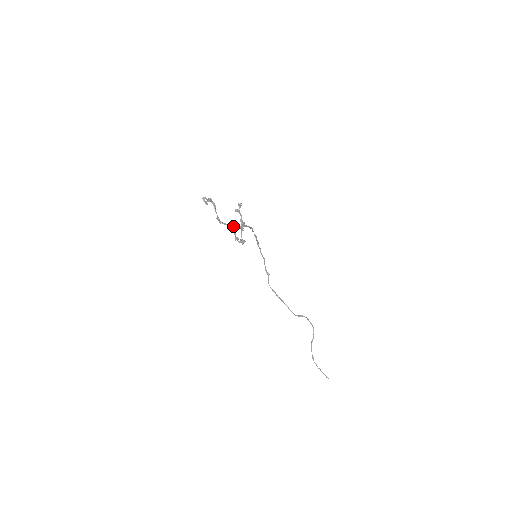
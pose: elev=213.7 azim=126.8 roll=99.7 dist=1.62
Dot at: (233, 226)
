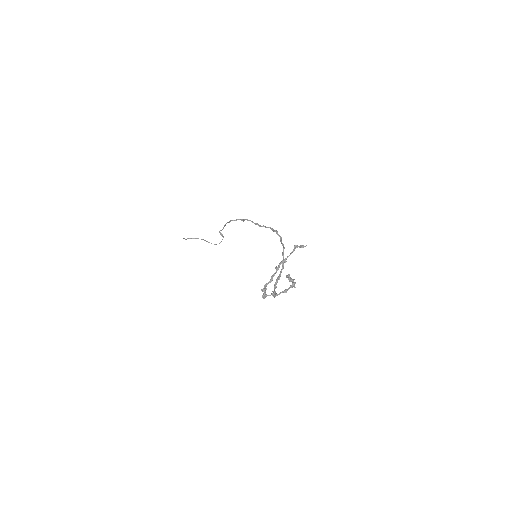
Dot at: occluded
